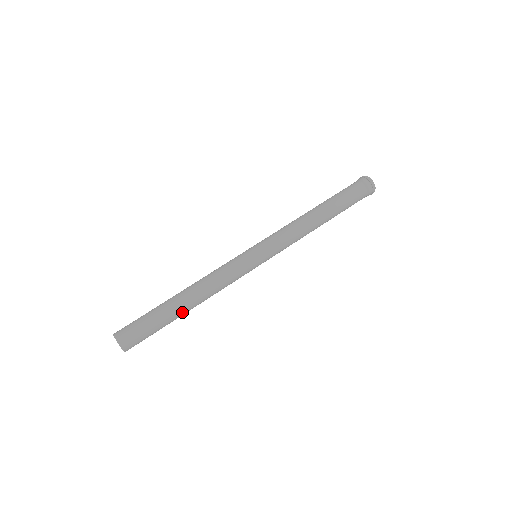
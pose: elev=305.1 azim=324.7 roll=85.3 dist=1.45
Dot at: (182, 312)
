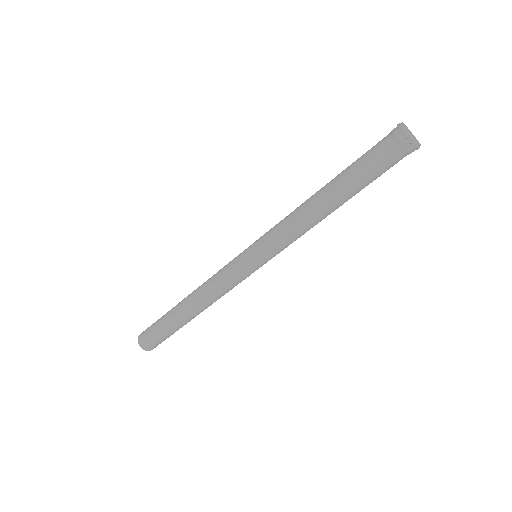
Dot at: (190, 320)
